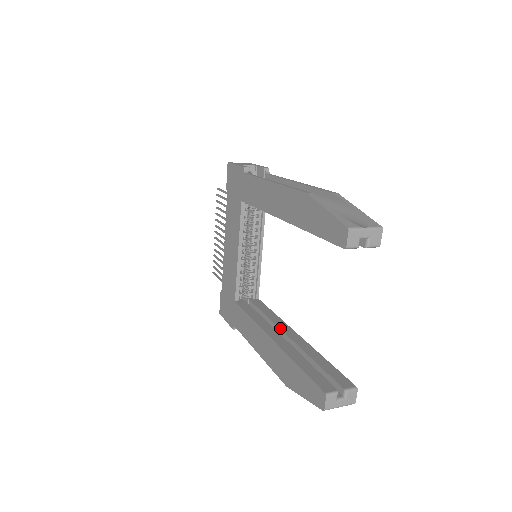
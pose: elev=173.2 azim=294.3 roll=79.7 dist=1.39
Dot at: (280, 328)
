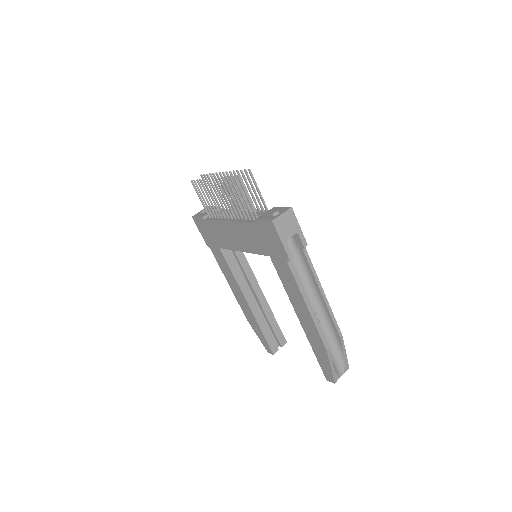
Dot at: (253, 288)
